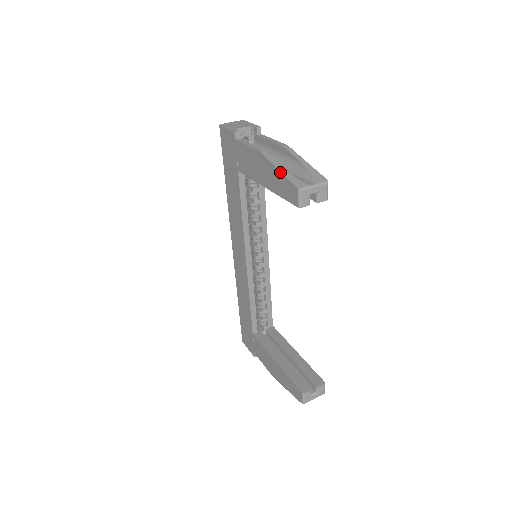
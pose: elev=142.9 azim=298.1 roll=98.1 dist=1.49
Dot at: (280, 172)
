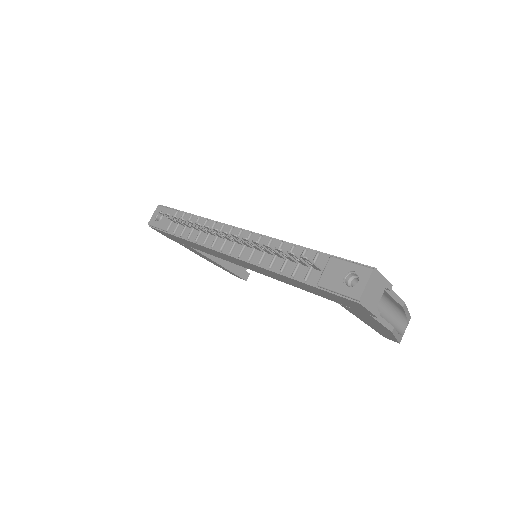
Dot at: (396, 339)
